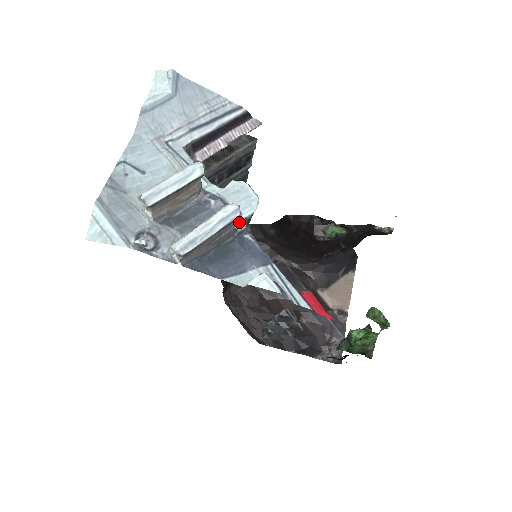
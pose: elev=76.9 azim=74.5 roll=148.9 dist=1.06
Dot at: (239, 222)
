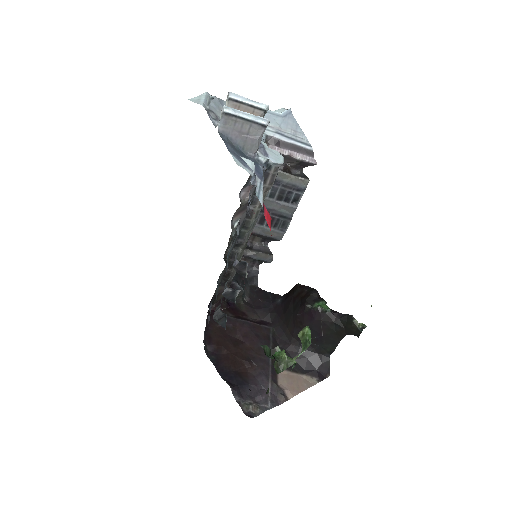
Dot at: (263, 157)
